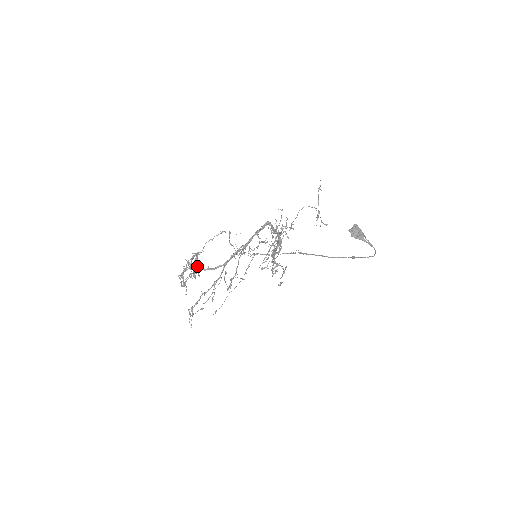
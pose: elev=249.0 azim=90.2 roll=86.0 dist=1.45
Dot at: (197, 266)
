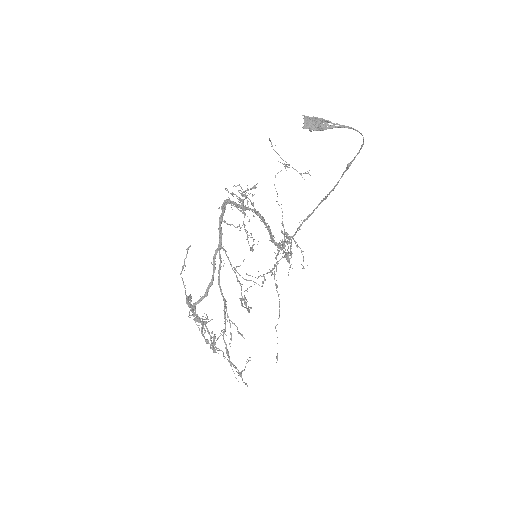
Dot at: (190, 306)
